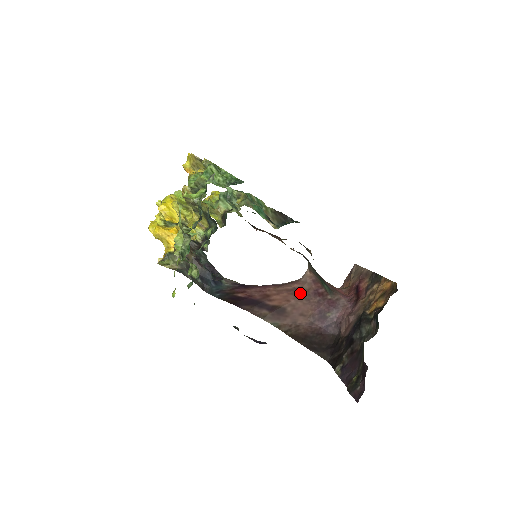
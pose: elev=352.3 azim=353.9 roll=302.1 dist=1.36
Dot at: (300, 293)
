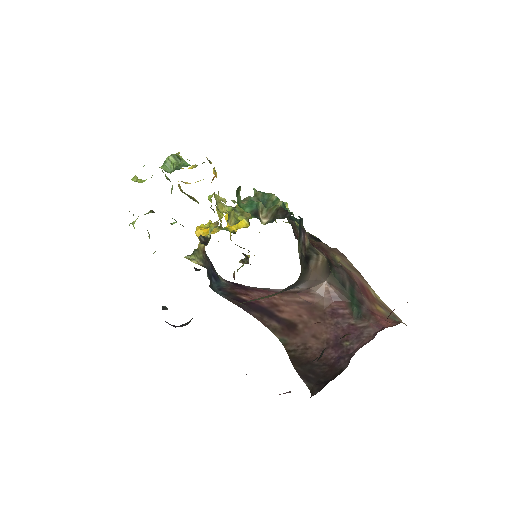
Dot at: (314, 309)
